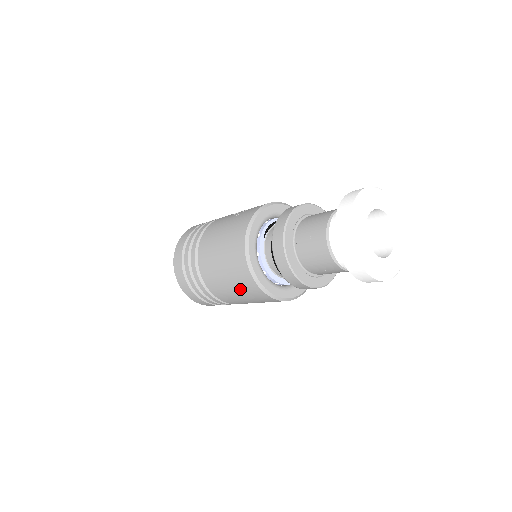
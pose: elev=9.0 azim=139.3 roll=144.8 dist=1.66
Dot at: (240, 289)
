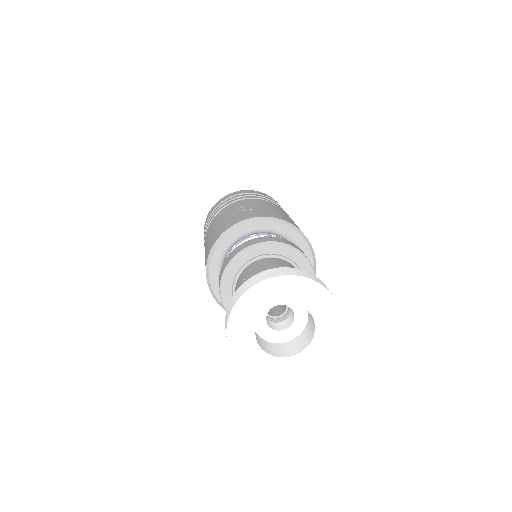
Dot at: occluded
